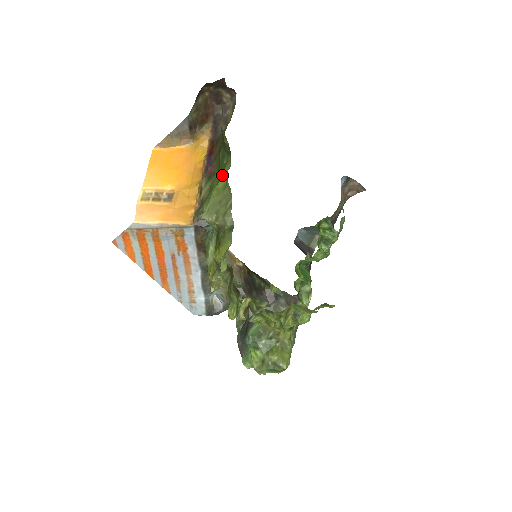
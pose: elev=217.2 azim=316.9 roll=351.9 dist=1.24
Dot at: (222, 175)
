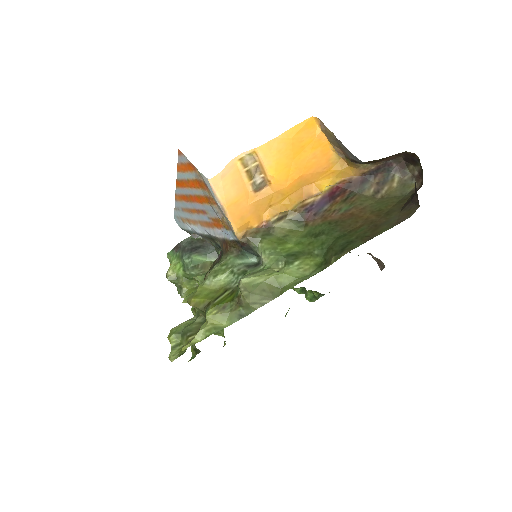
Dot at: (297, 265)
